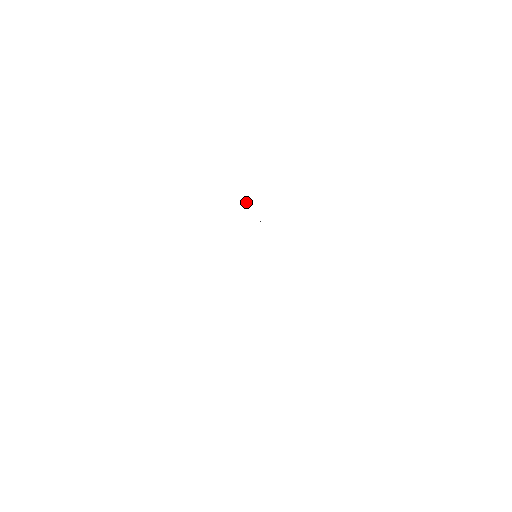
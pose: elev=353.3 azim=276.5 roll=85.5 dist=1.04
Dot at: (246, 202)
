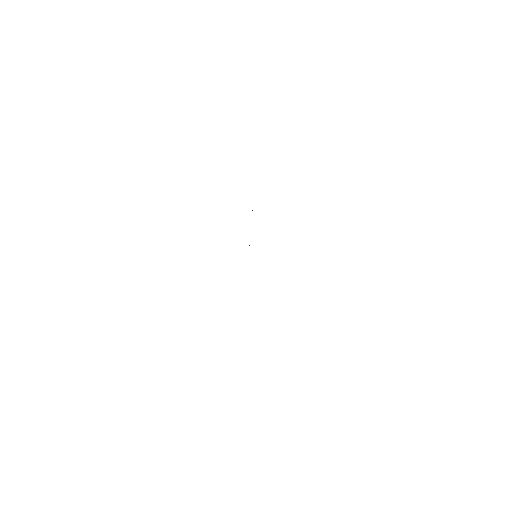
Dot at: occluded
